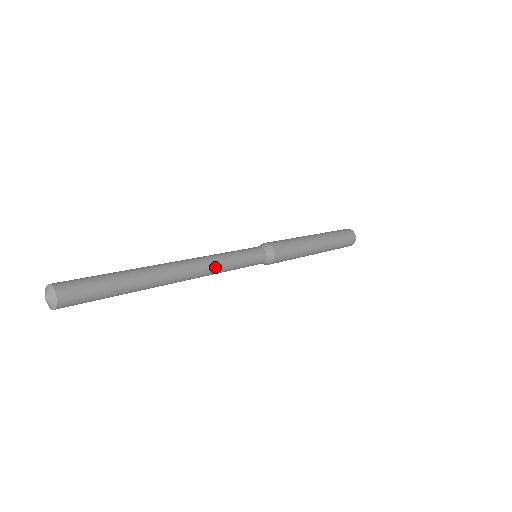
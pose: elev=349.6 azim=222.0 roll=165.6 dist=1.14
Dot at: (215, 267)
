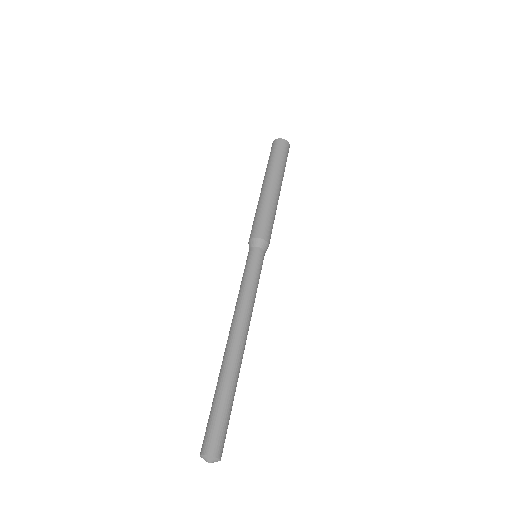
Dot at: occluded
